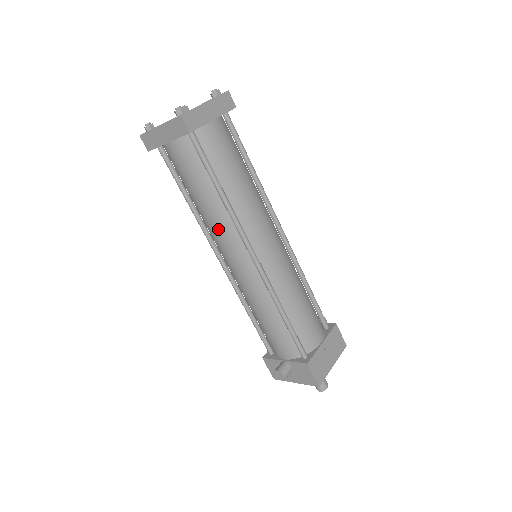
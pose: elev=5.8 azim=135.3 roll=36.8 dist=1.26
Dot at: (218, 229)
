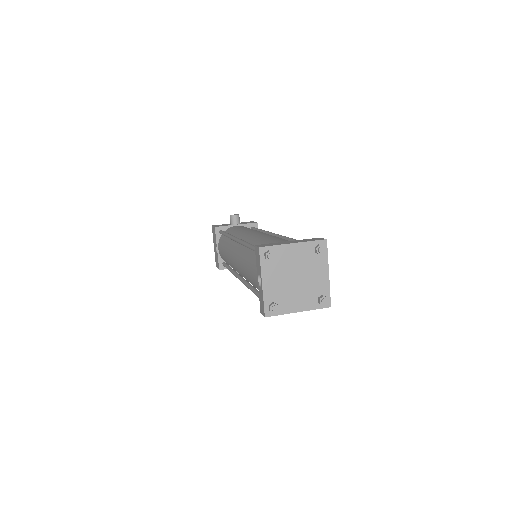
Dot at: occluded
